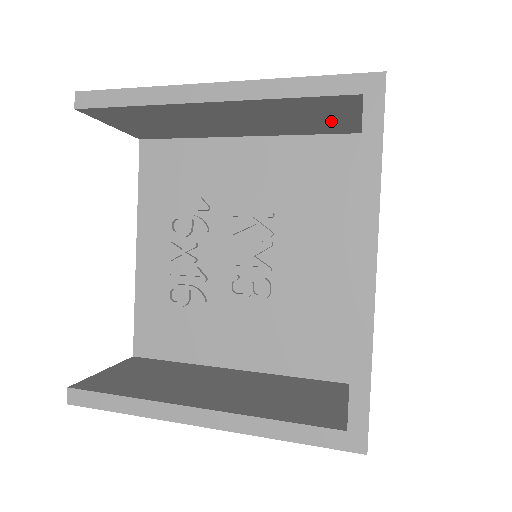
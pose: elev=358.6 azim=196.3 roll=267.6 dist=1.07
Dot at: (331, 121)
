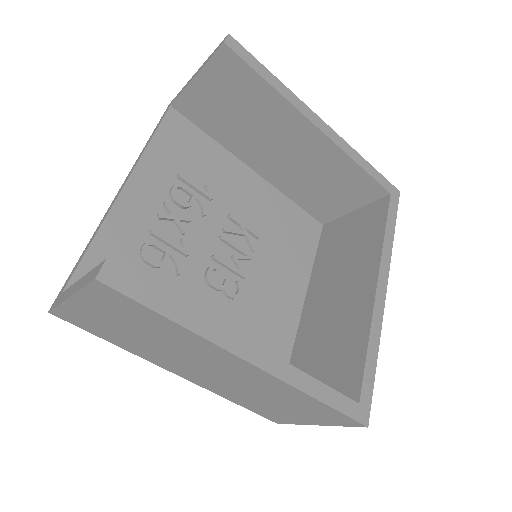
Dot at: (332, 200)
